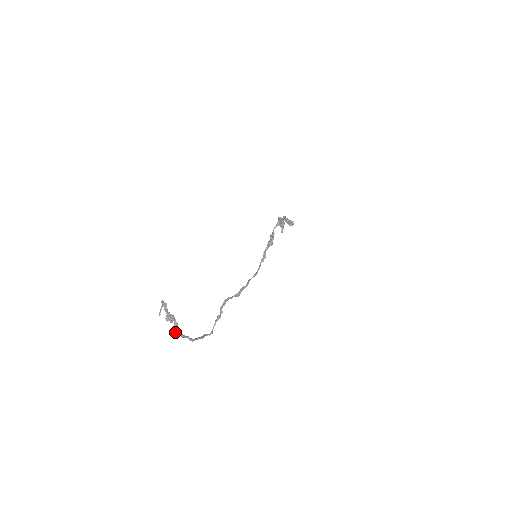
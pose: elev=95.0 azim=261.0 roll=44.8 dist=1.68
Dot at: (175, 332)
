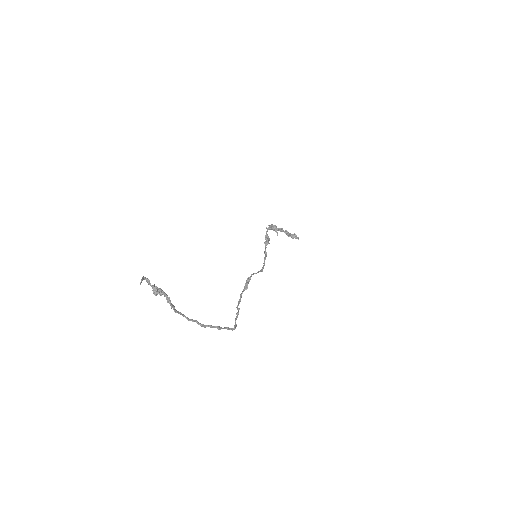
Dot at: occluded
